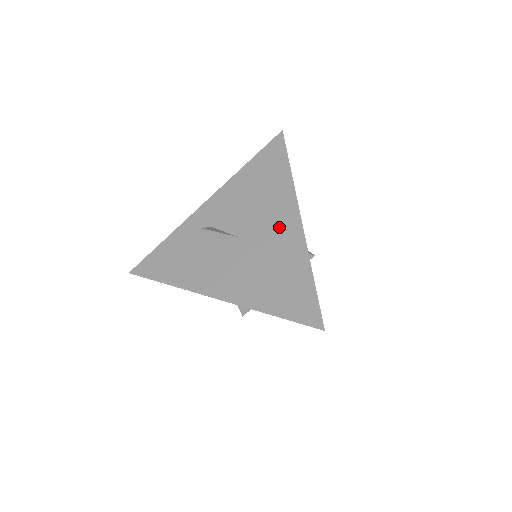
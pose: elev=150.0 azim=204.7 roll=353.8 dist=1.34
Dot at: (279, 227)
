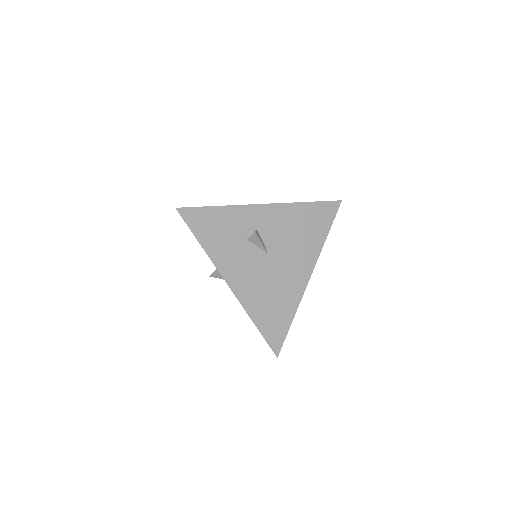
Dot at: (296, 271)
